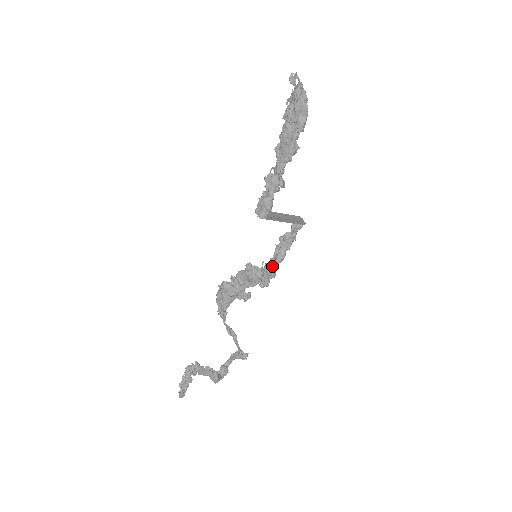
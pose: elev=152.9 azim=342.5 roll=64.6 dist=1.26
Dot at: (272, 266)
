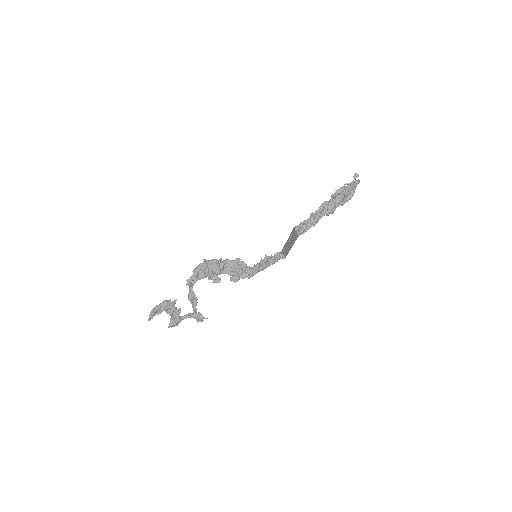
Dot at: (254, 270)
